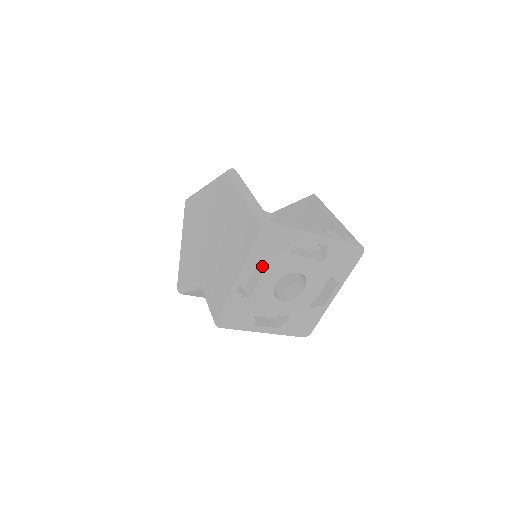
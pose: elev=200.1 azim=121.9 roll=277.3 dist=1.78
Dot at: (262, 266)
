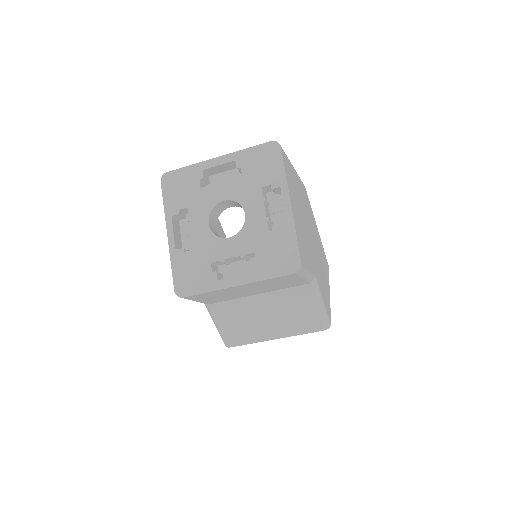
Dot at: occluded
